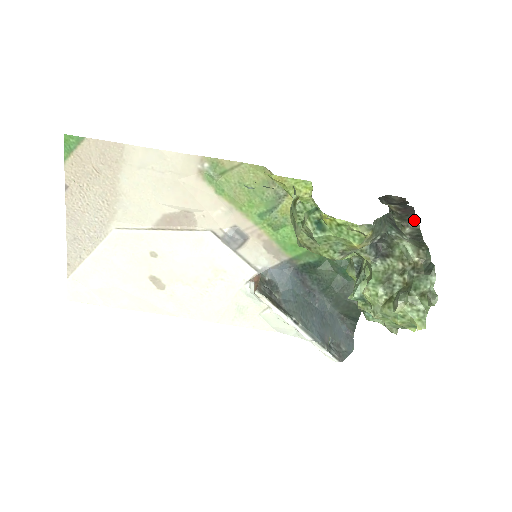
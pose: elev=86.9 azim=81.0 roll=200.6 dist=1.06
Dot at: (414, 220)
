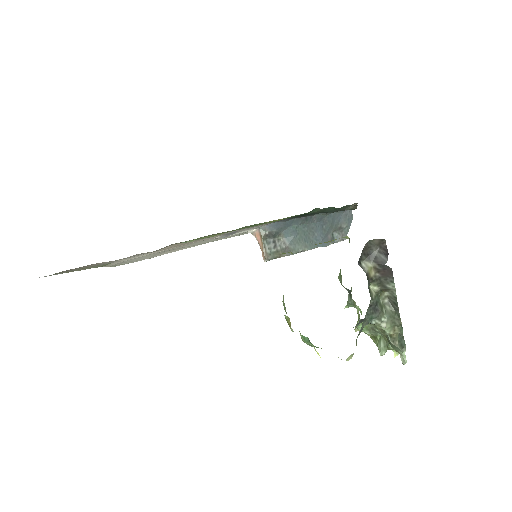
Dot at: (392, 289)
